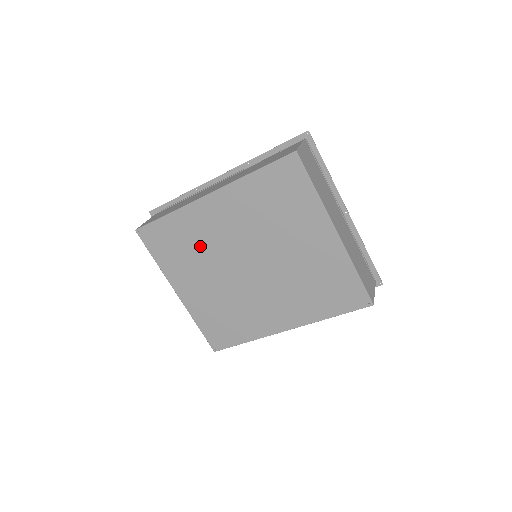
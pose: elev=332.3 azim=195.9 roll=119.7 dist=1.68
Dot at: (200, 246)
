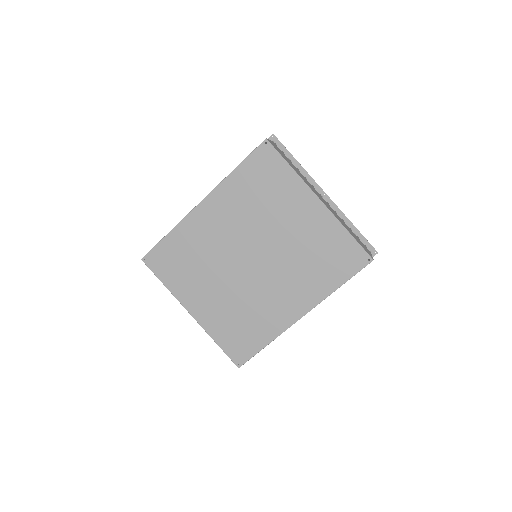
Dot at: (203, 255)
